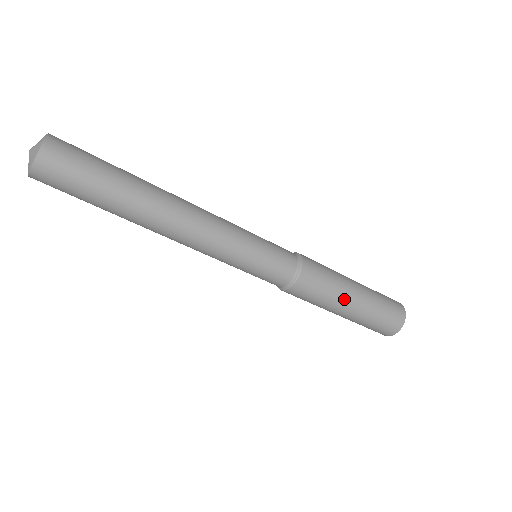
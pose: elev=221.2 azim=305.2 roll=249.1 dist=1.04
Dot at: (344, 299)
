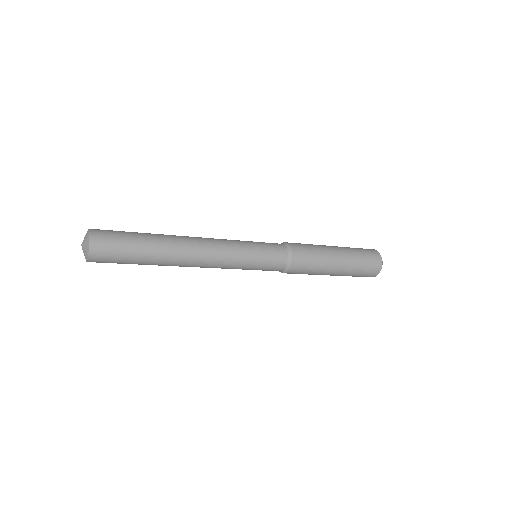
Dot at: (325, 273)
